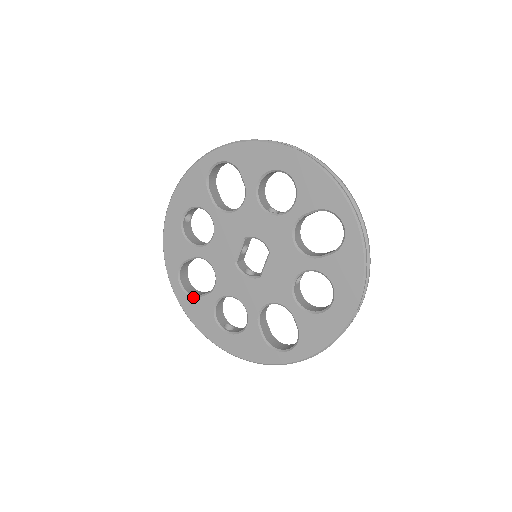
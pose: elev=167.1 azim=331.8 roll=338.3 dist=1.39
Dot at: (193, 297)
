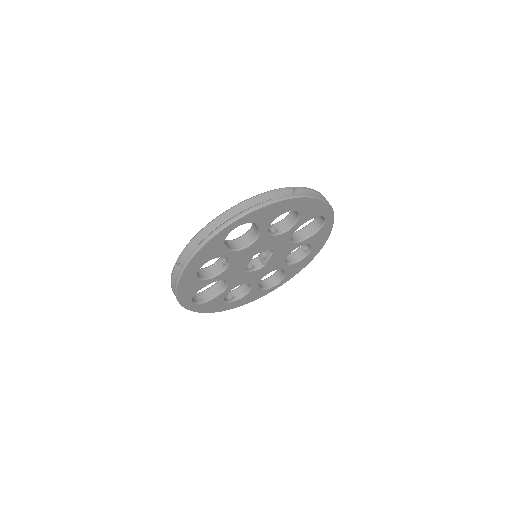
Dot at: (207, 302)
